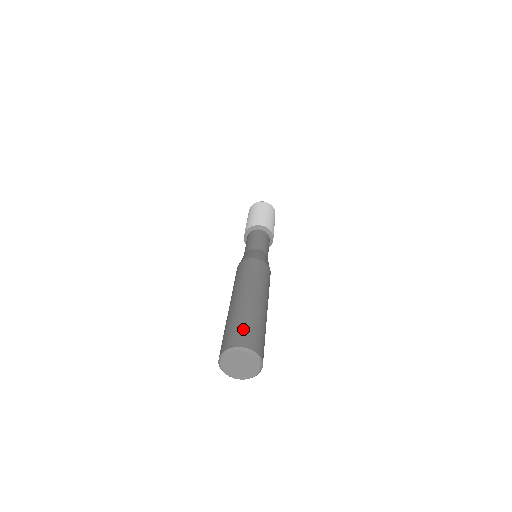
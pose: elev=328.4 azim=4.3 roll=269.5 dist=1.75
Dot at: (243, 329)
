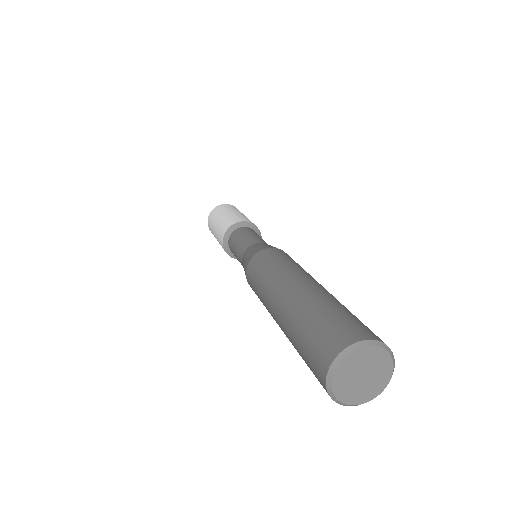
Dot at: (344, 318)
